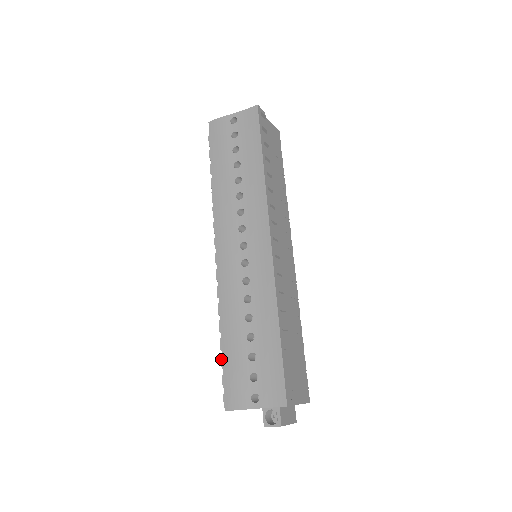
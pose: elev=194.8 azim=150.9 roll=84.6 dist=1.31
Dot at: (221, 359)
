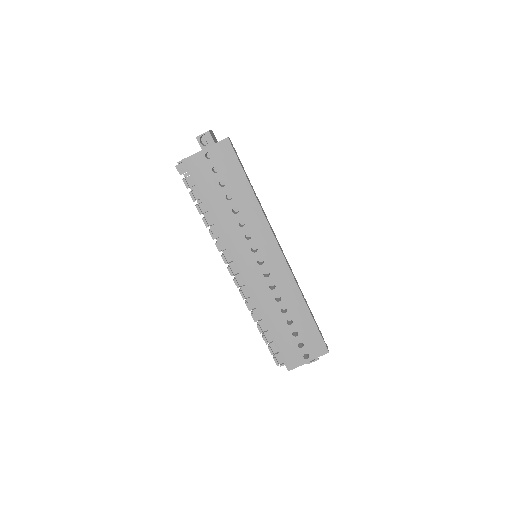
Dot at: (263, 339)
